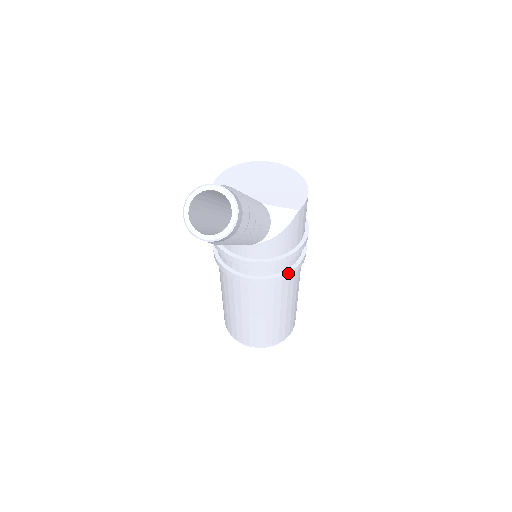
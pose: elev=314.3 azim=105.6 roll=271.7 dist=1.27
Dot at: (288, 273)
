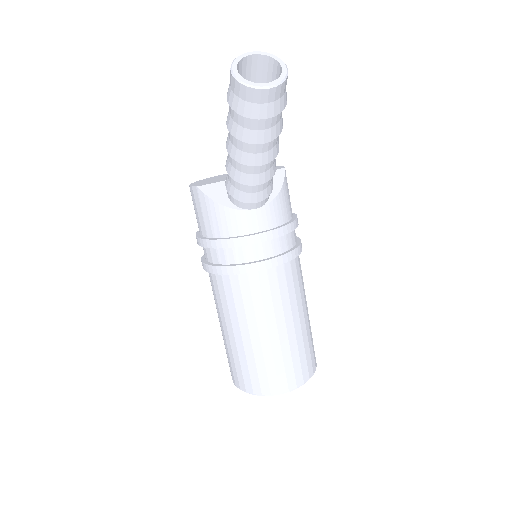
Dot at: (298, 247)
